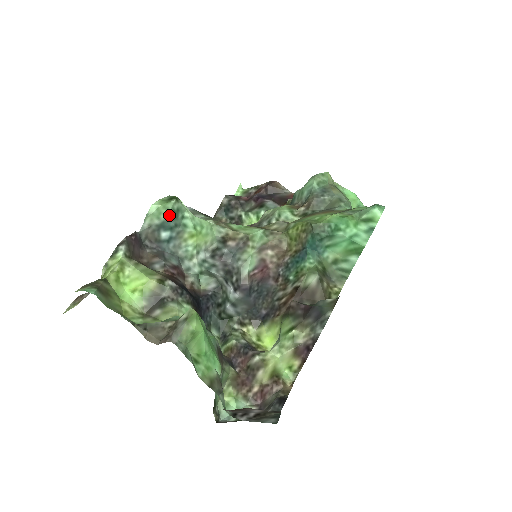
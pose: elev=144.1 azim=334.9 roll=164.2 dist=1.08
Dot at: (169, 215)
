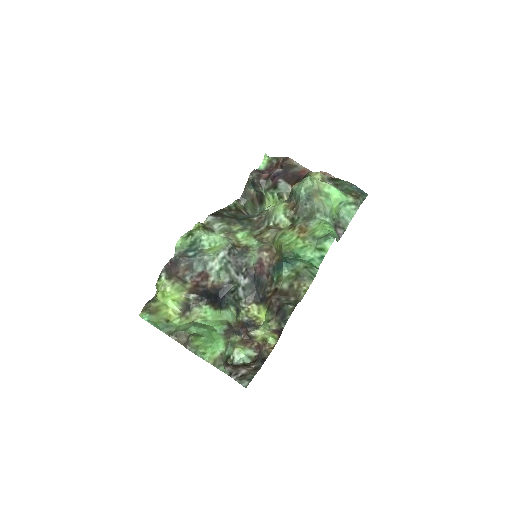
Dot at: (189, 246)
